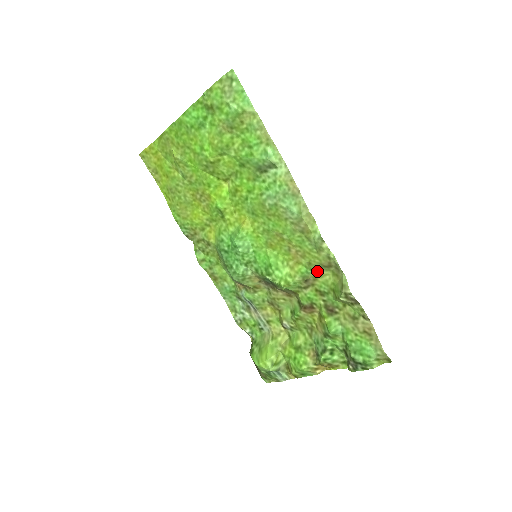
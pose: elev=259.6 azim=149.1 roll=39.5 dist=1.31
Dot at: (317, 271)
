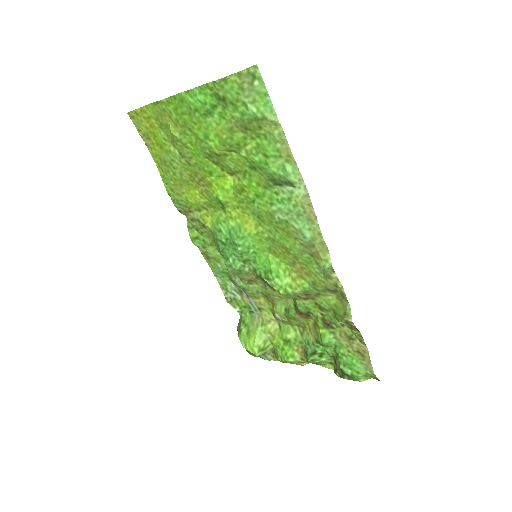
Dot at: (320, 291)
